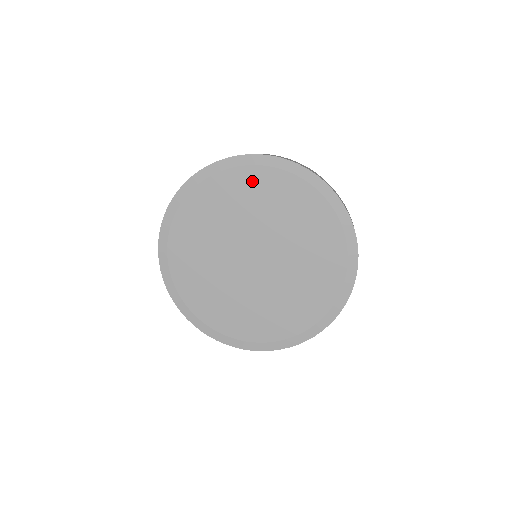
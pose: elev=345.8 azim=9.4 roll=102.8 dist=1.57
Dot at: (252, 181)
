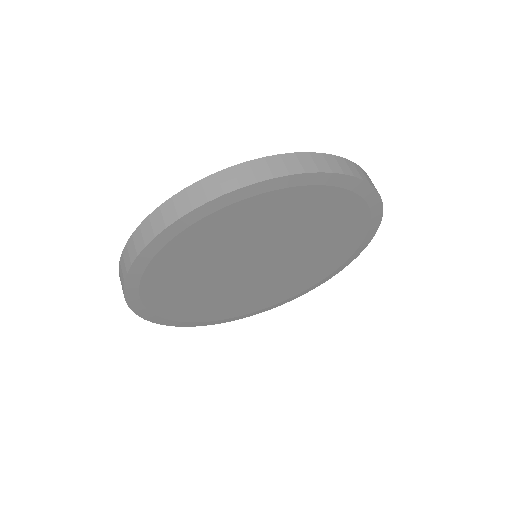
Dot at: (252, 211)
